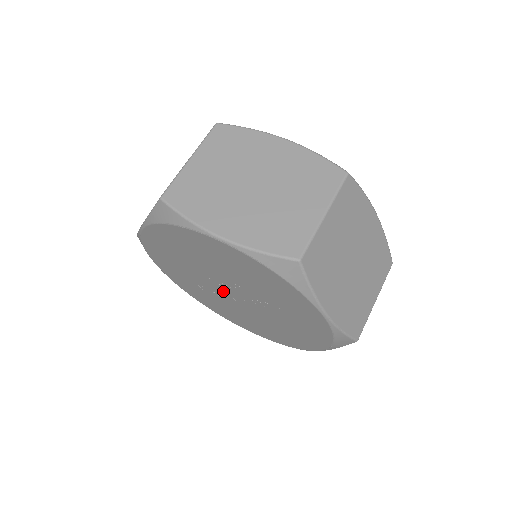
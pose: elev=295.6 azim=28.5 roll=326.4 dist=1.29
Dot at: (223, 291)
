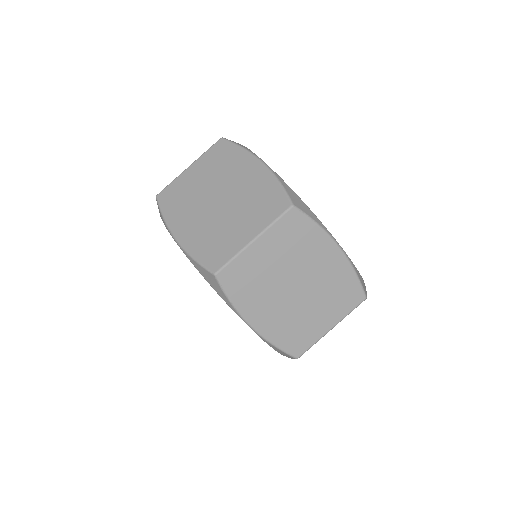
Dot at: occluded
